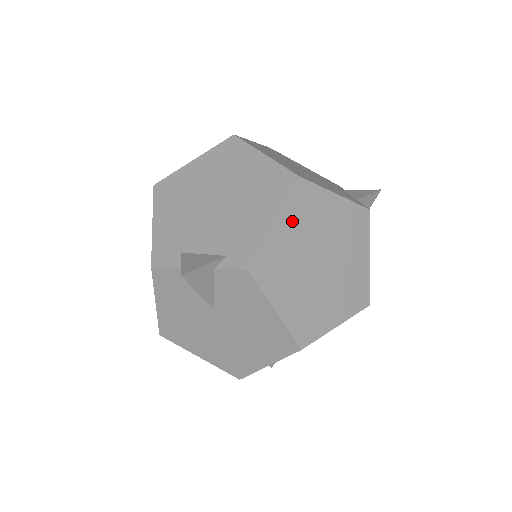
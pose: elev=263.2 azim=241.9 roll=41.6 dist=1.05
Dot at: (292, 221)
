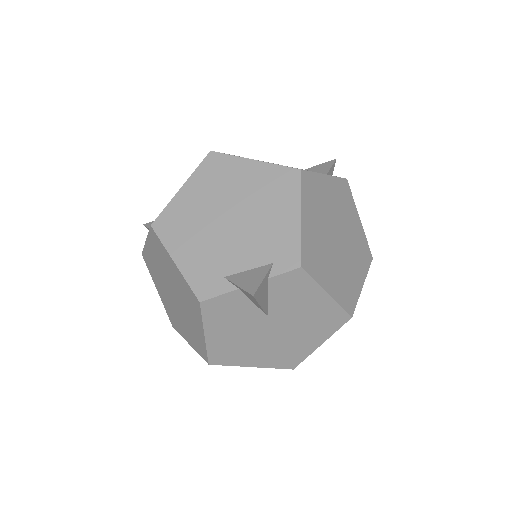
Dot at: (310, 211)
